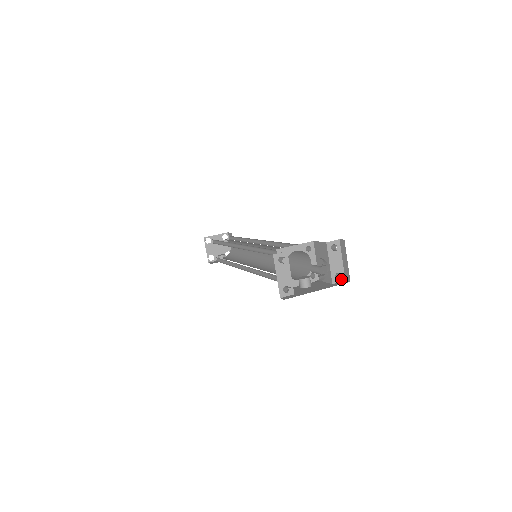
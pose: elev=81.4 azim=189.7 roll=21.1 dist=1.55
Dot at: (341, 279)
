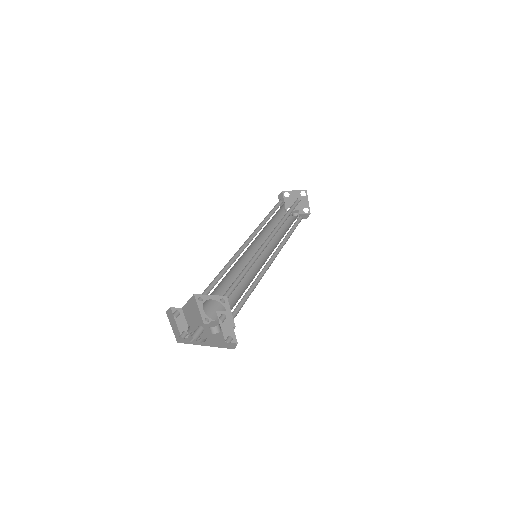
Dot at: (234, 341)
